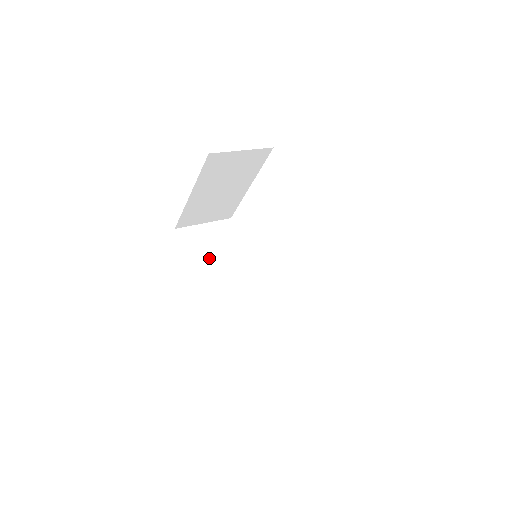
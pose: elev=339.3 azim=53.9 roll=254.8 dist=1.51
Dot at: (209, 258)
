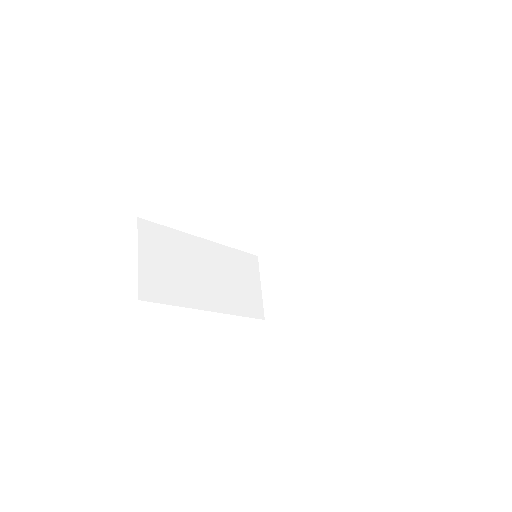
Dot at: (179, 282)
